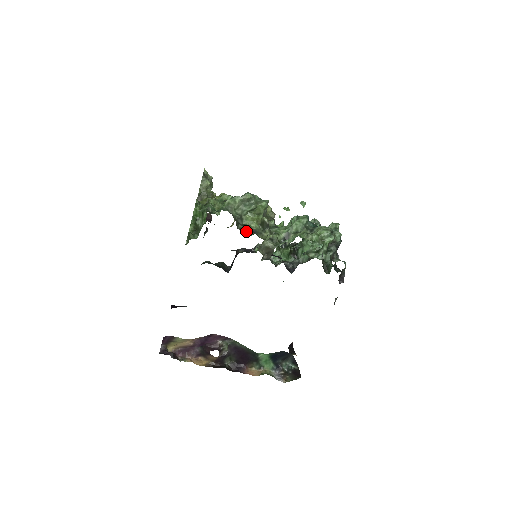
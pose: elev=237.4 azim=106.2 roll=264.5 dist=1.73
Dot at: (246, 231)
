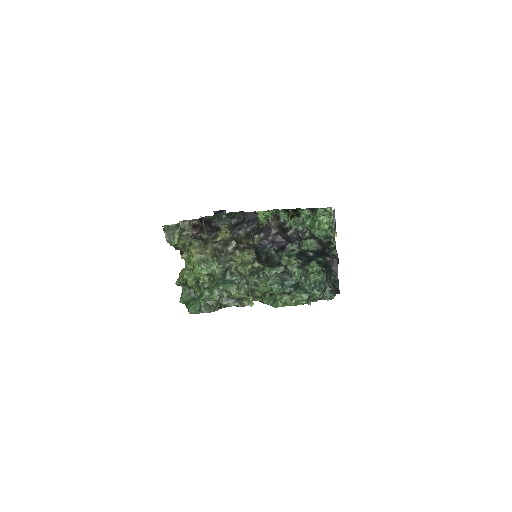
Dot at: (230, 306)
